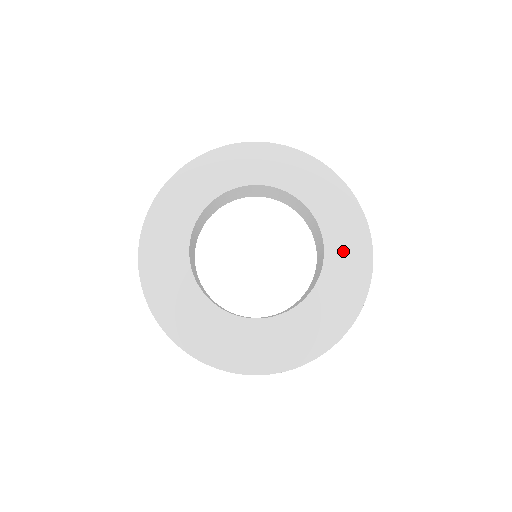
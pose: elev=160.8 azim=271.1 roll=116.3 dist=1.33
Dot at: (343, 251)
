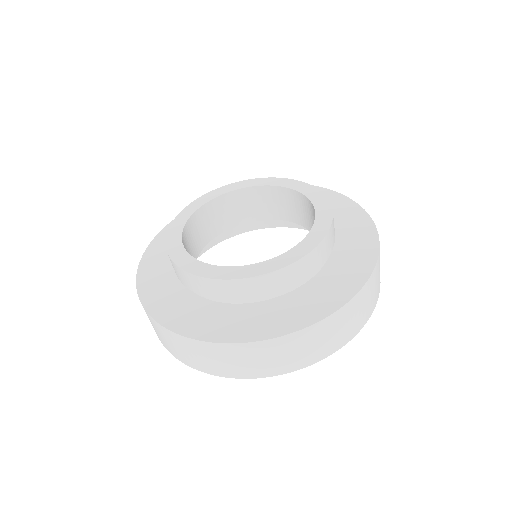
Dot at: (339, 265)
